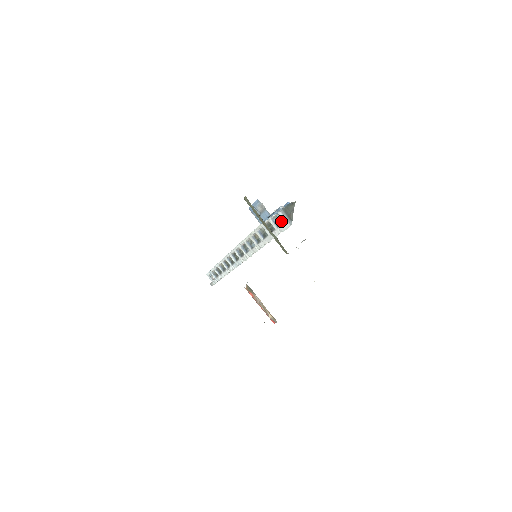
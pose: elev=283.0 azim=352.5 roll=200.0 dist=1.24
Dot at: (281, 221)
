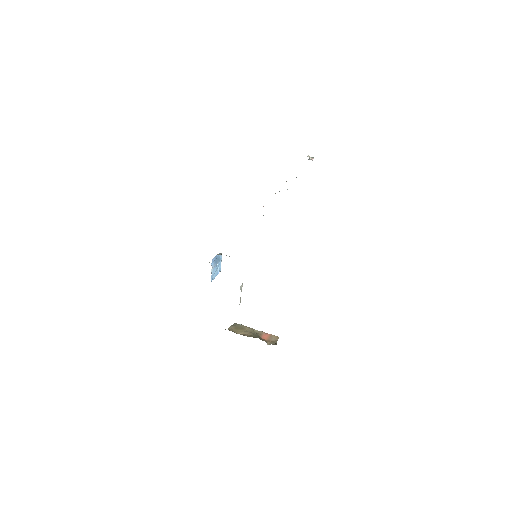
Dot at: occluded
